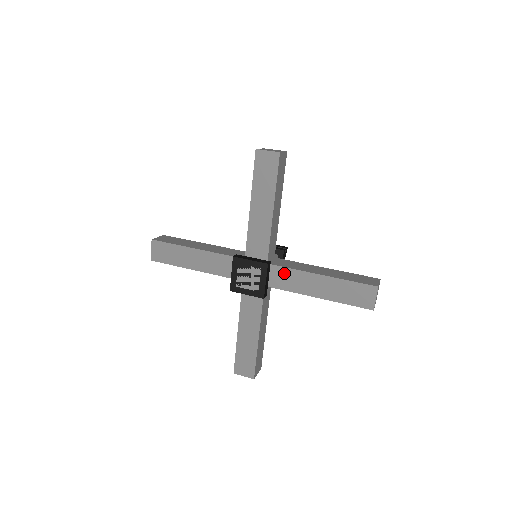
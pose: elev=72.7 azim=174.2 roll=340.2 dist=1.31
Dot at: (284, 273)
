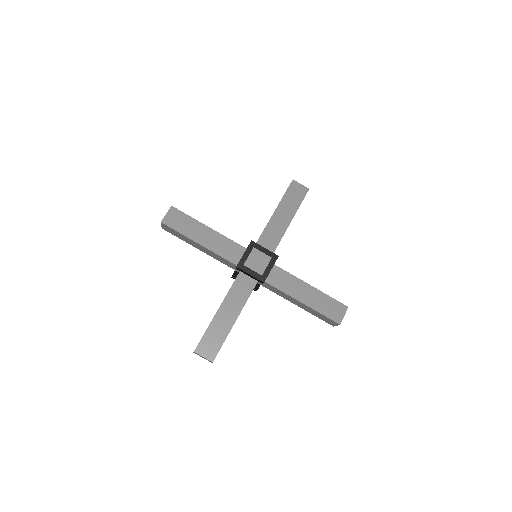
Dot at: (280, 273)
